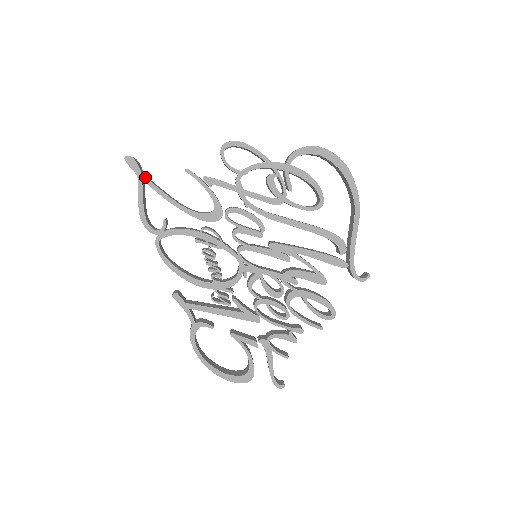
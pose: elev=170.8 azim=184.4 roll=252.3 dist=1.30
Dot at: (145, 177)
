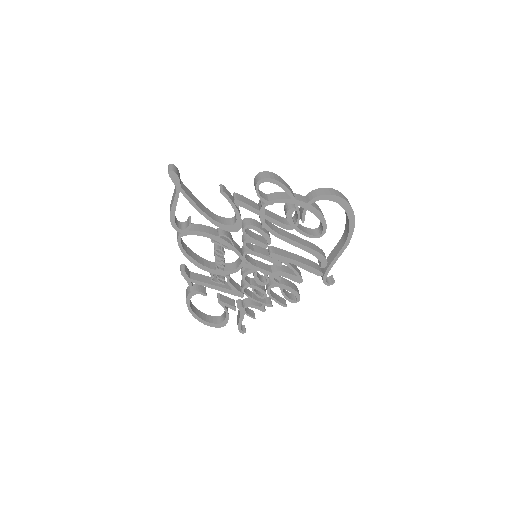
Dot at: (183, 190)
